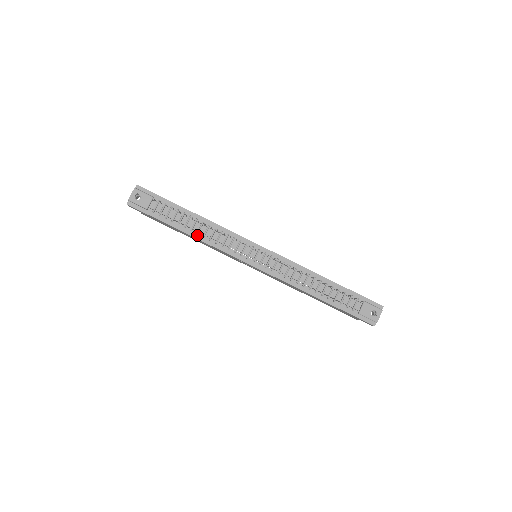
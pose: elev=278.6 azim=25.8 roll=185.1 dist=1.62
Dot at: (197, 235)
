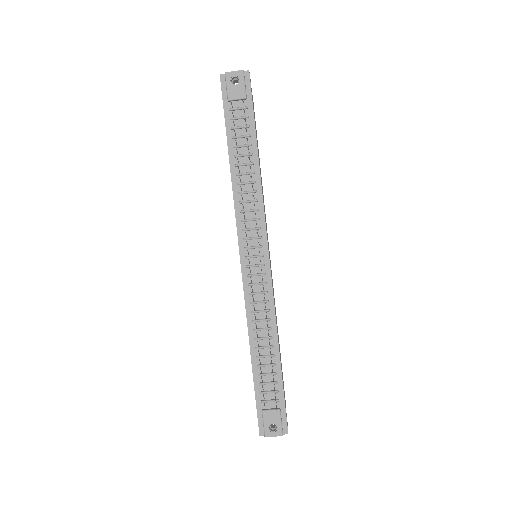
Dot at: (235, 176)
